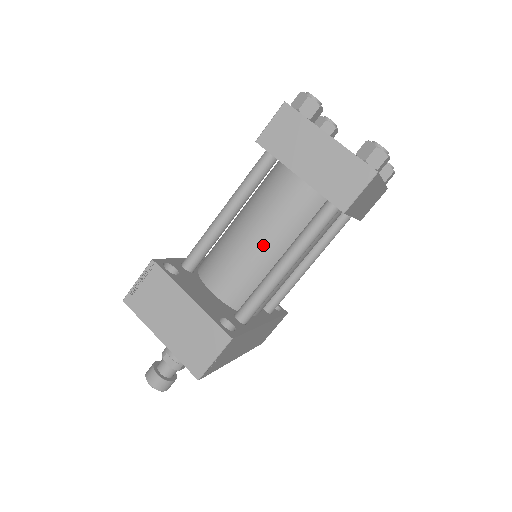
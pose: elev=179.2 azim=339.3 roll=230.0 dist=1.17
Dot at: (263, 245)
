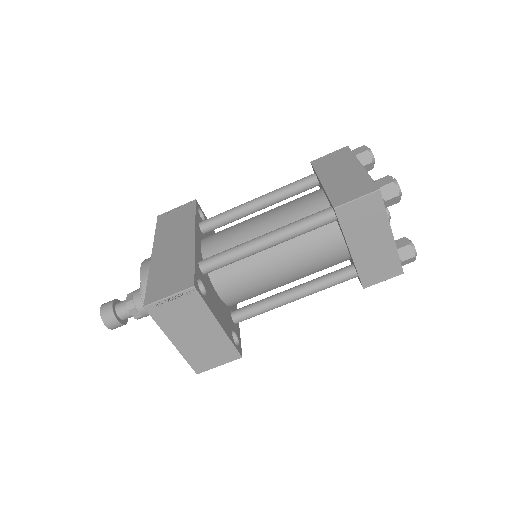
Dot at: (284, 277)
